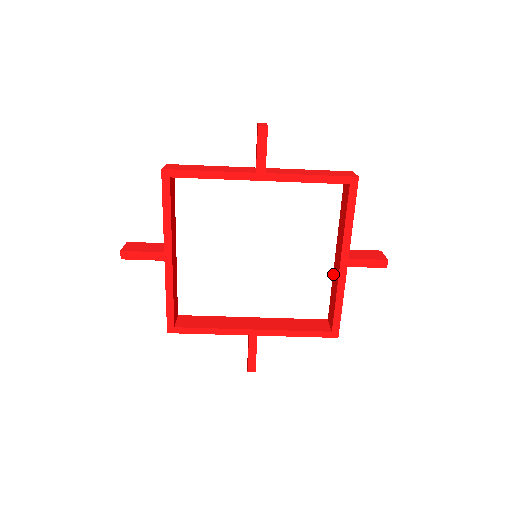
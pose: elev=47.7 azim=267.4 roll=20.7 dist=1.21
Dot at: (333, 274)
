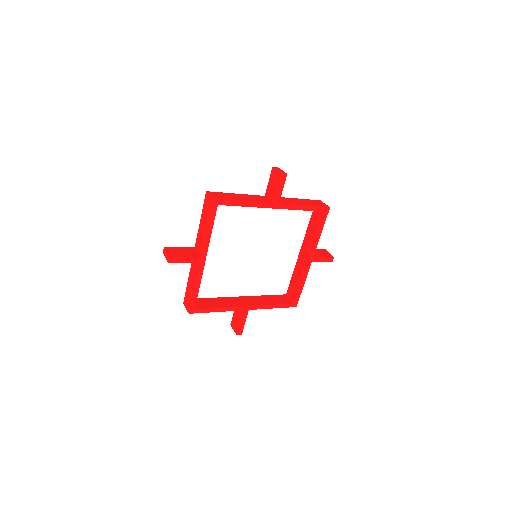
Dot at: (296, 265)
